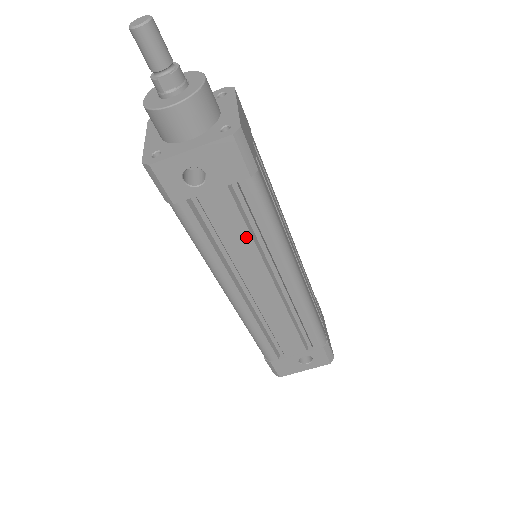
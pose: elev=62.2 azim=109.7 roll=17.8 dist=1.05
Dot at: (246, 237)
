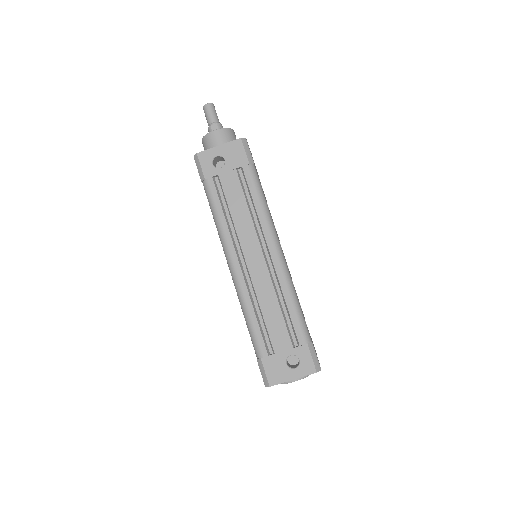
Dot at: (245, 208)
